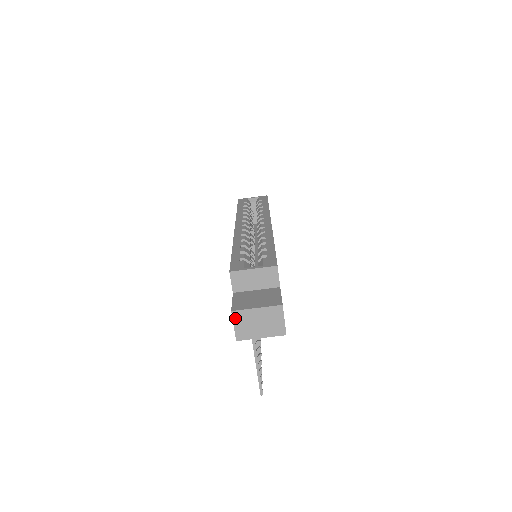
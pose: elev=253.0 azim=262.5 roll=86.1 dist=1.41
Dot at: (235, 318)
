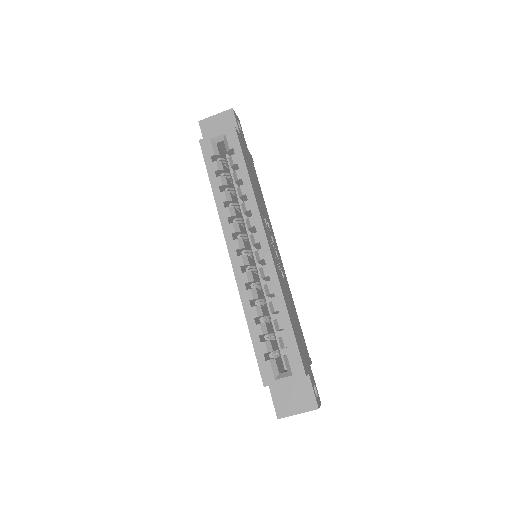
Dot at: (281, 417)
